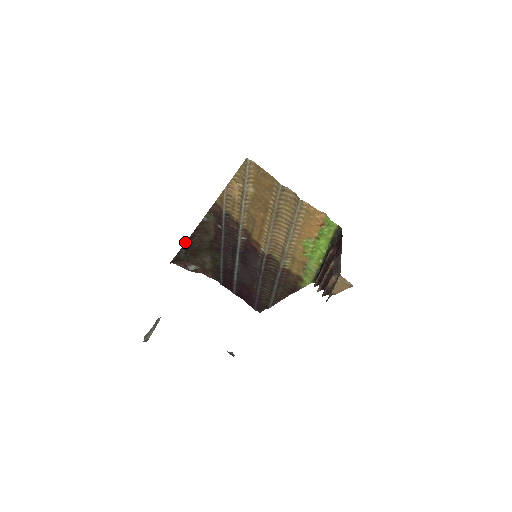
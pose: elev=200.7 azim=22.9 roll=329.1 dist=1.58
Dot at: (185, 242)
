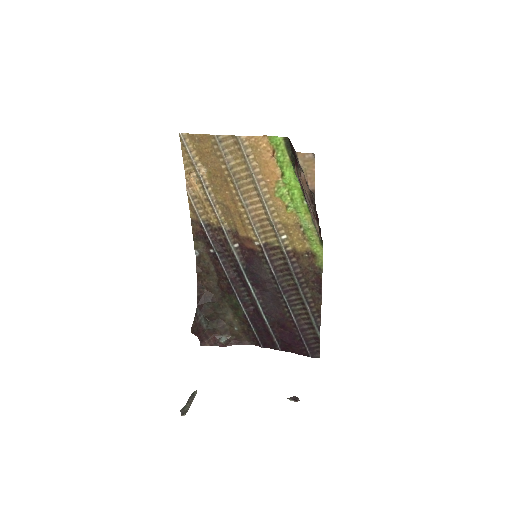
Dot at: occluded
